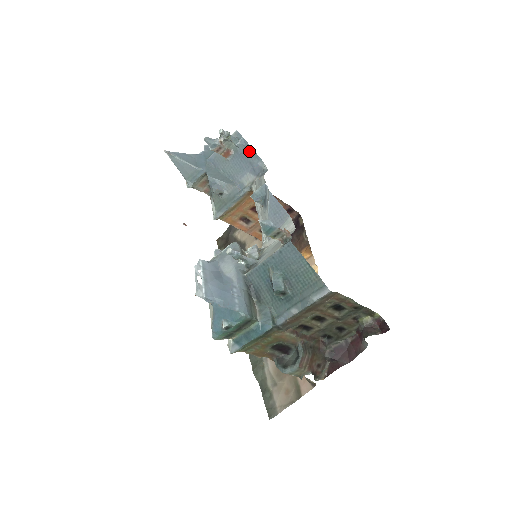
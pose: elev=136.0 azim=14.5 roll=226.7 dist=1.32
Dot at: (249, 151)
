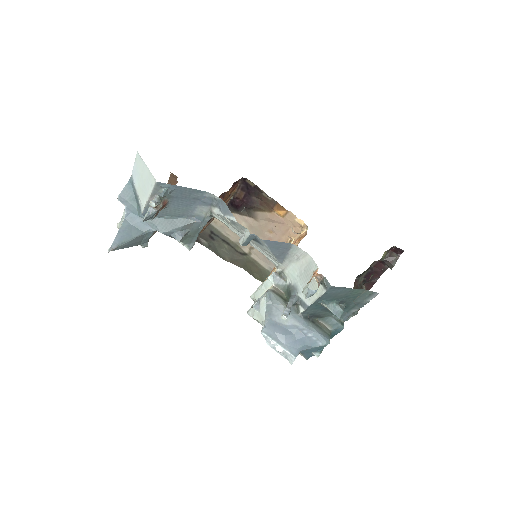
Dot at: (185, 191)
